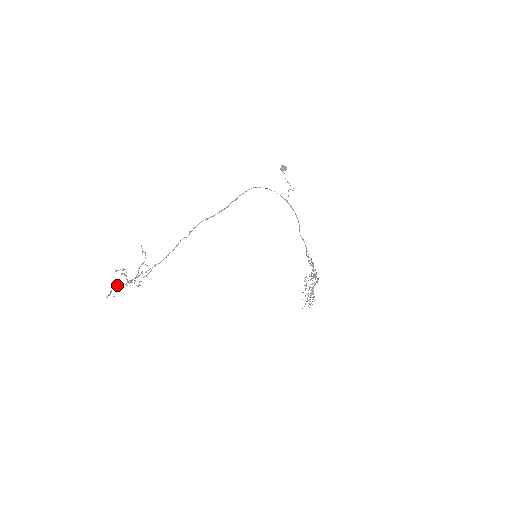
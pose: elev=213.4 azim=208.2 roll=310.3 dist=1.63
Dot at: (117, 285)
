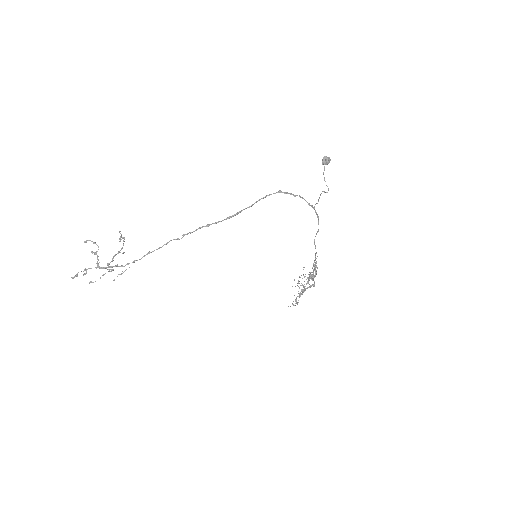
Dot at: (85, 268)
